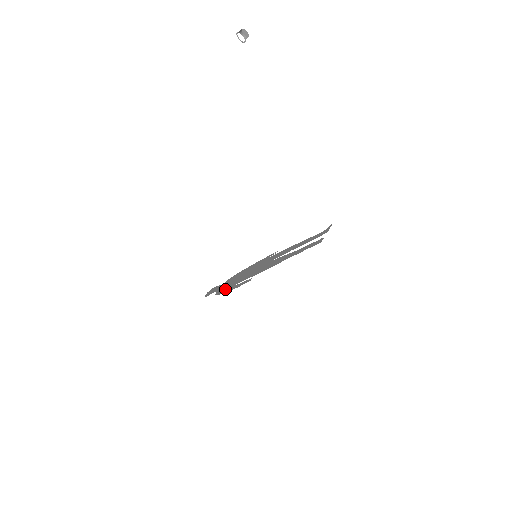
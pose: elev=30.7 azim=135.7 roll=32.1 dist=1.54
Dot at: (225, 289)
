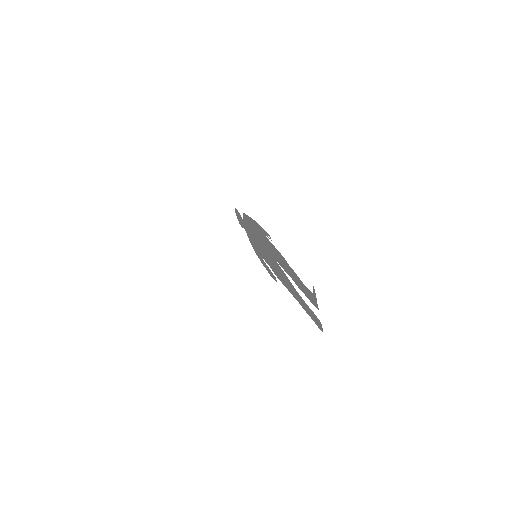
Dot at: (256, 250)
